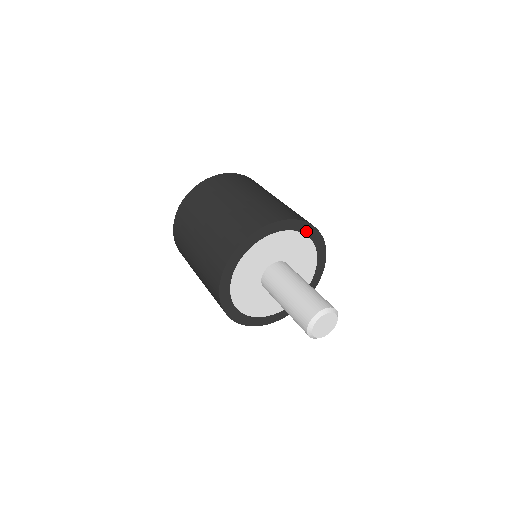
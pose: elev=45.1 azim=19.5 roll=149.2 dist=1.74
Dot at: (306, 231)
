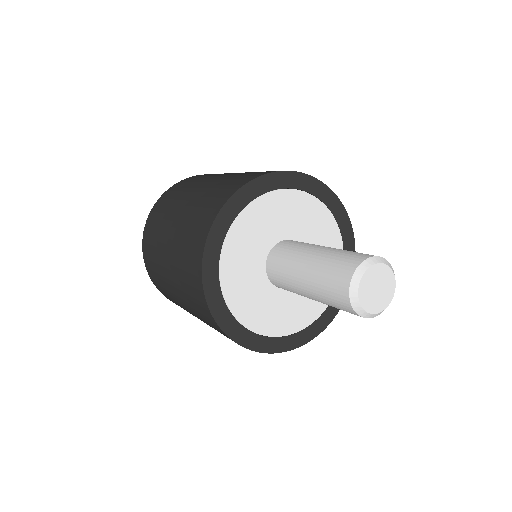
Dot at: (335, 211)
